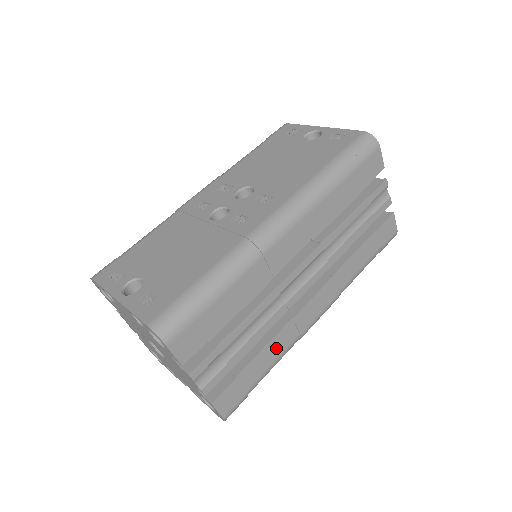
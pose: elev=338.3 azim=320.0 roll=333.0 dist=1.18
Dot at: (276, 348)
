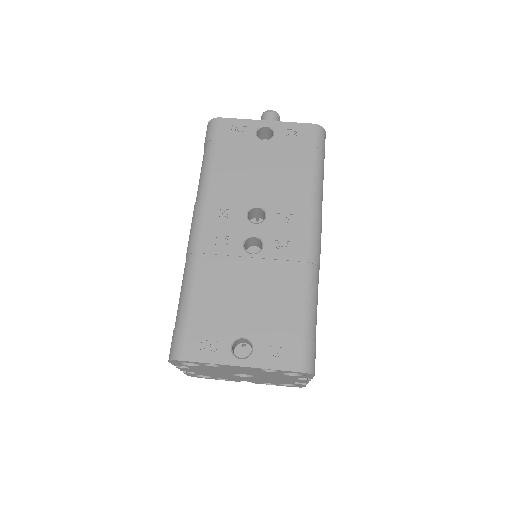
Dot at: occluded
